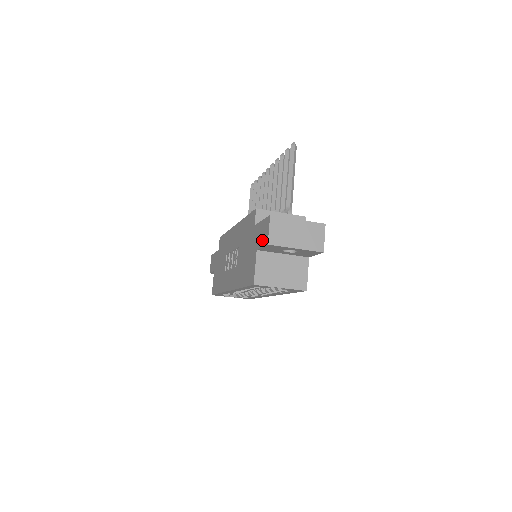
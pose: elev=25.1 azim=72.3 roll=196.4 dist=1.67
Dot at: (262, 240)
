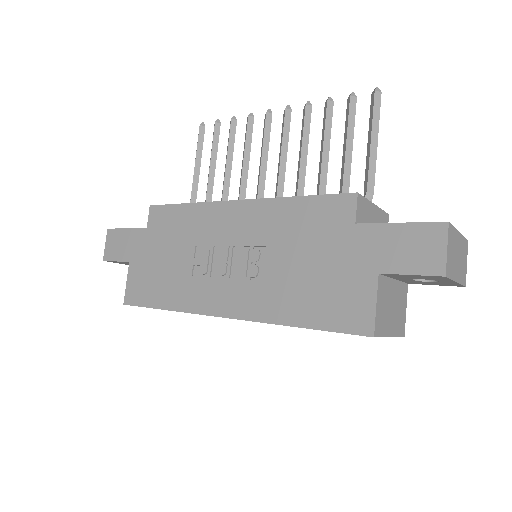
Dot at: (411, 261)
